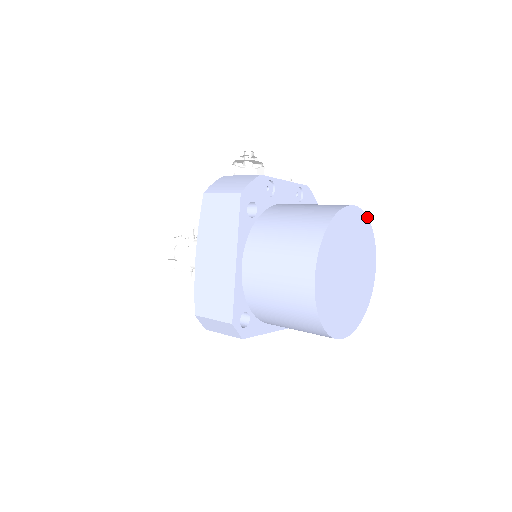
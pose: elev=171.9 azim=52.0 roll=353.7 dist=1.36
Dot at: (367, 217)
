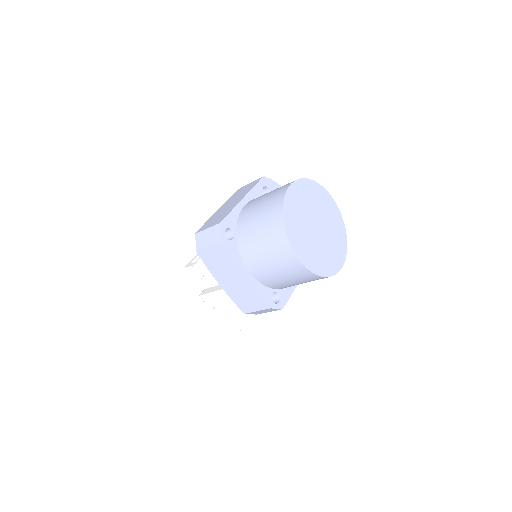
Dot at: occluded
